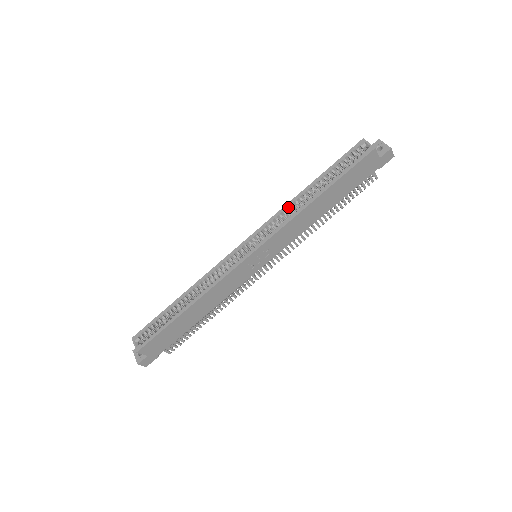
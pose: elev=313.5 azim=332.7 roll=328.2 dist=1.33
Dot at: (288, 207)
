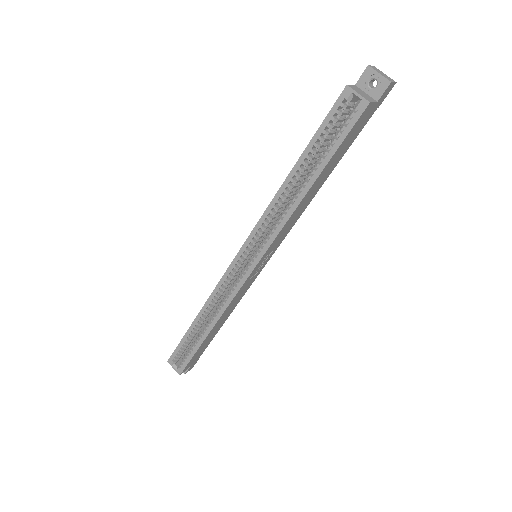
Dot at: (274, 206)
